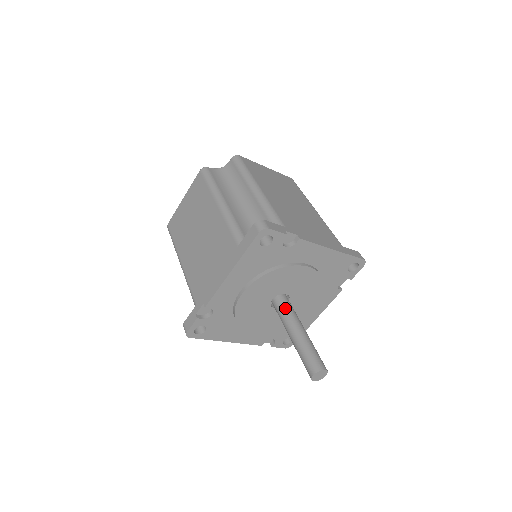
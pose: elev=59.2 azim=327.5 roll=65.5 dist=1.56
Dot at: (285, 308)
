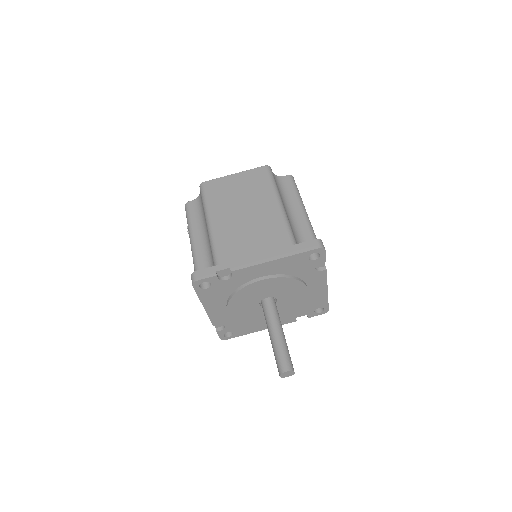
Dot at: (275, 310)
